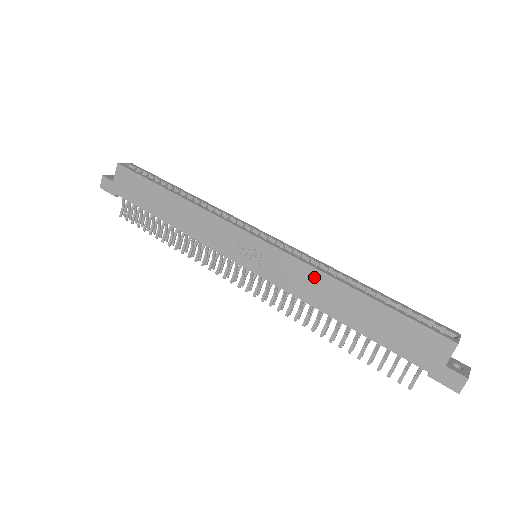
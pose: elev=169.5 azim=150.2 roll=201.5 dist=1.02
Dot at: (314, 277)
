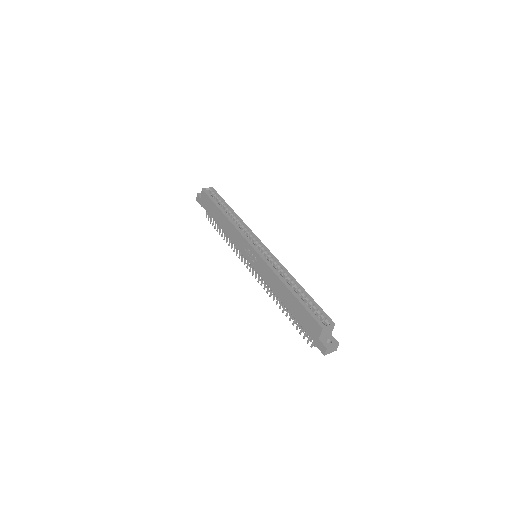
Dot at: (272, 276)
